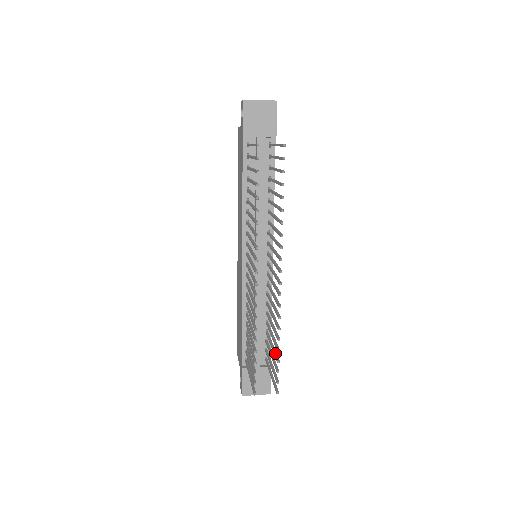
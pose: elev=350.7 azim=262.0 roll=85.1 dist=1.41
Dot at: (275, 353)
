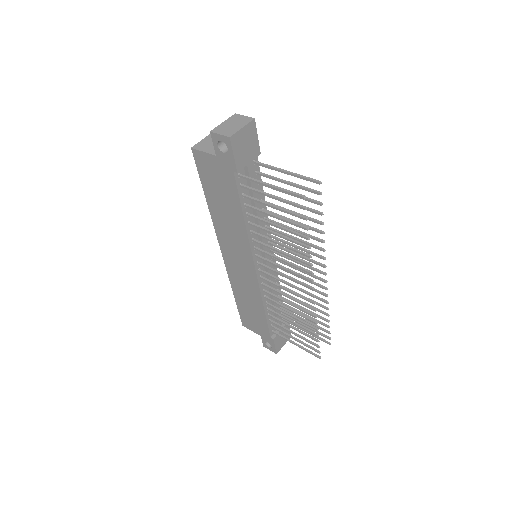
Dot at: (318, 321)
